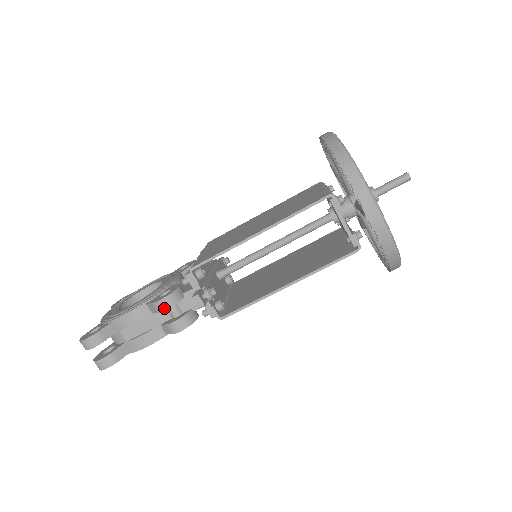
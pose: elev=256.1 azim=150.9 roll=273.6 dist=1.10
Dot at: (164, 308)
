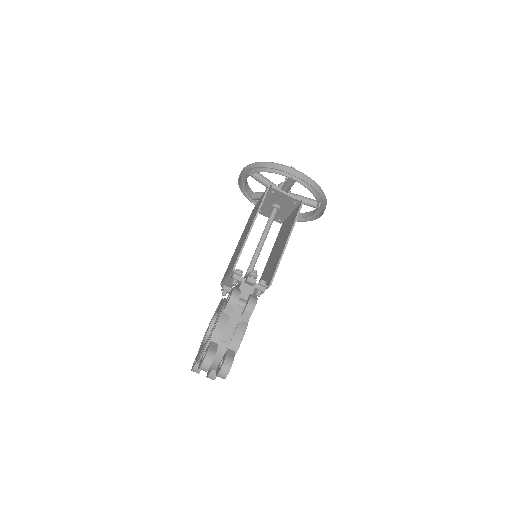
Dot at: (236, 299)
